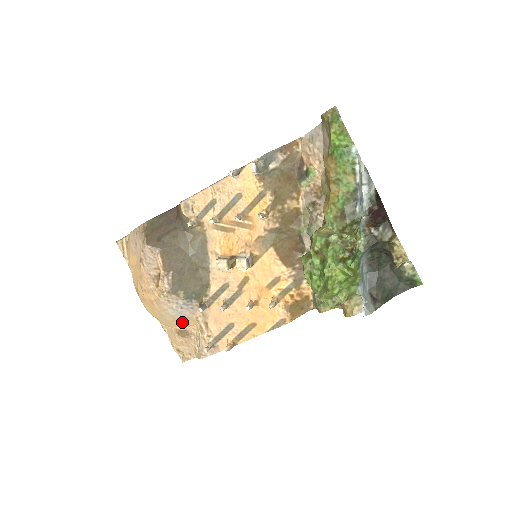
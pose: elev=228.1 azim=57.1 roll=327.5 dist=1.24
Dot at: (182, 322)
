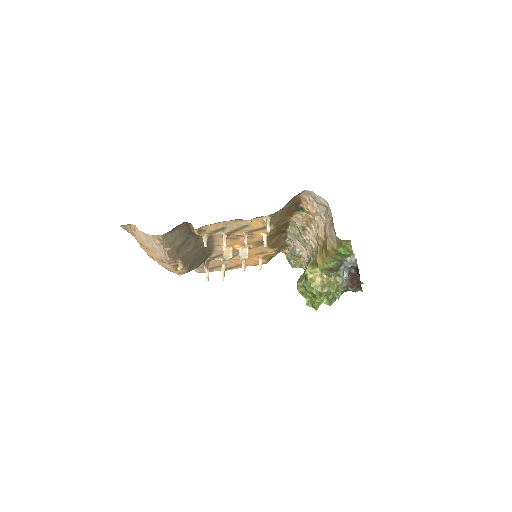
Dot at: occluded
